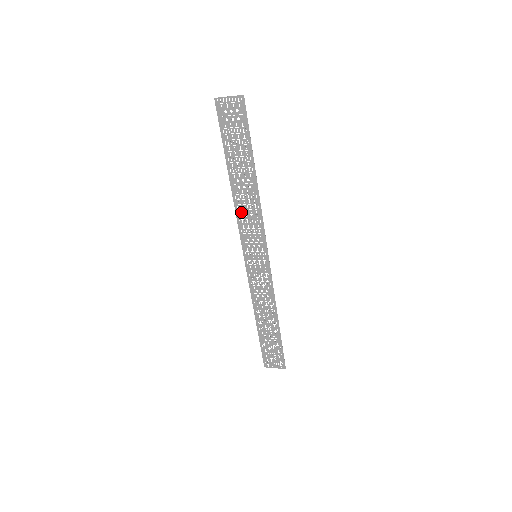
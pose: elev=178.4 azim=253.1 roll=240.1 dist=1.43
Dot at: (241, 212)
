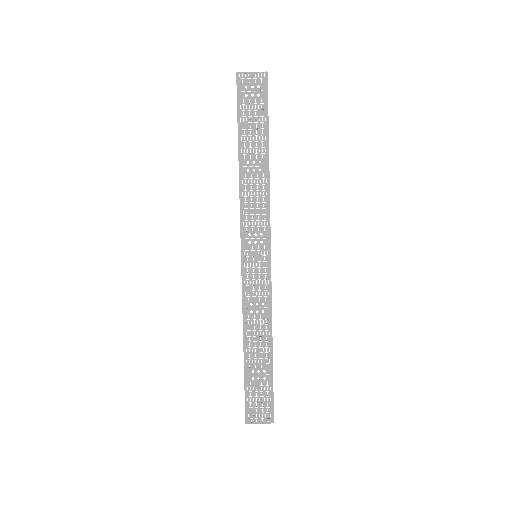
Dot at: (246, 200)
